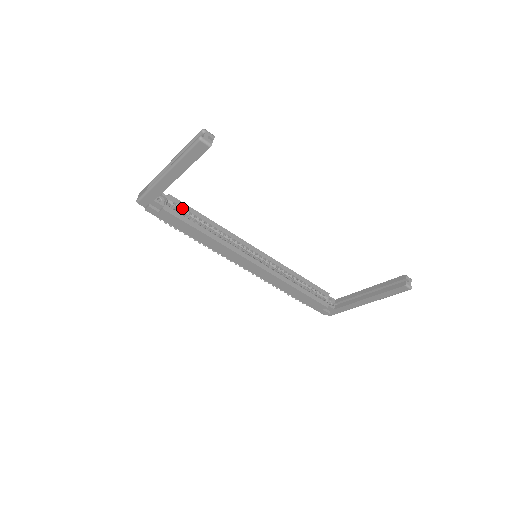
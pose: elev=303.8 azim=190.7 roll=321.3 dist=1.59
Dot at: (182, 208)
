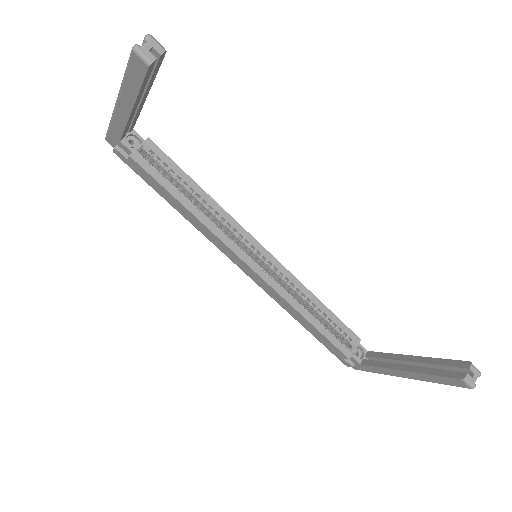
Dot at: (161, 161)
